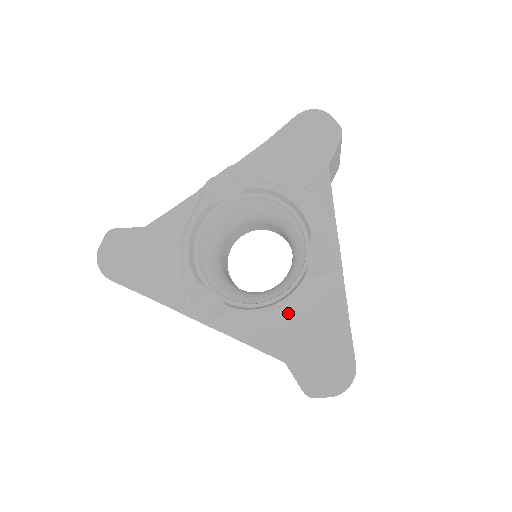
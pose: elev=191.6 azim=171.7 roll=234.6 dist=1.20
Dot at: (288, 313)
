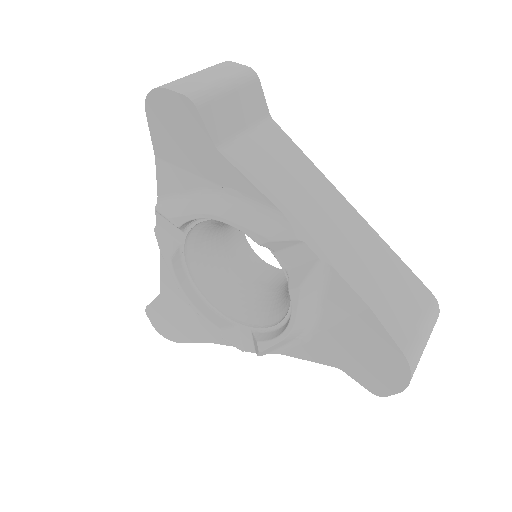
Dot at: (308, 323)
